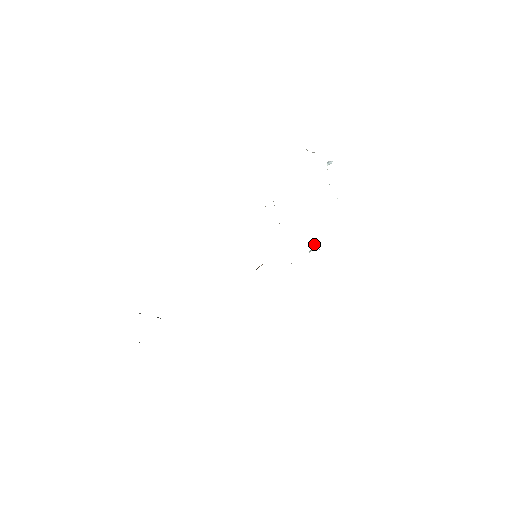
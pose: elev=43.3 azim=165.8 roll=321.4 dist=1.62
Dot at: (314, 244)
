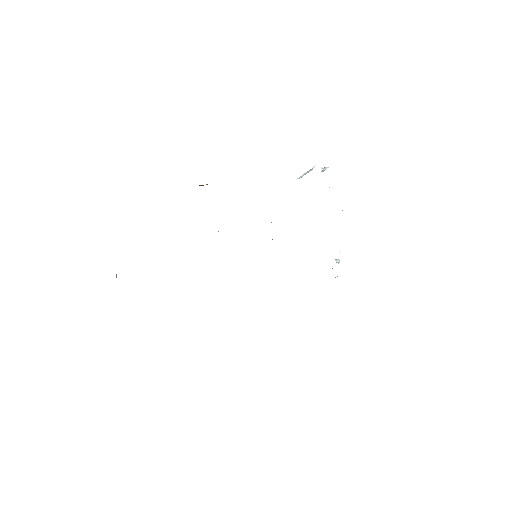
Dot at: occluded
